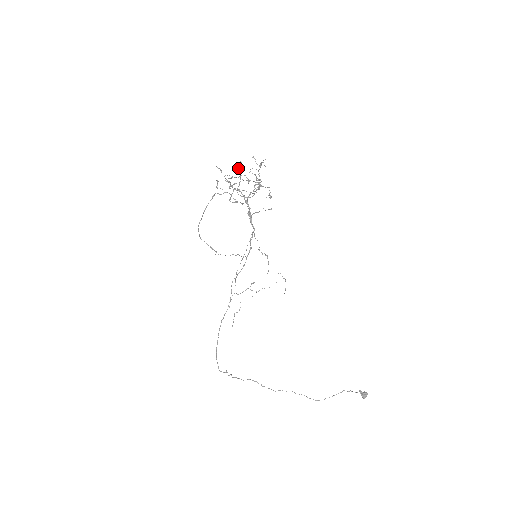
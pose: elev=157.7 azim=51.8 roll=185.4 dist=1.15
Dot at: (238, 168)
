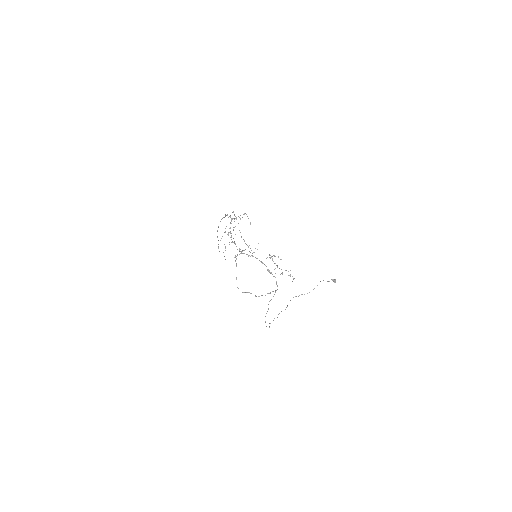
Dot at: occluded
